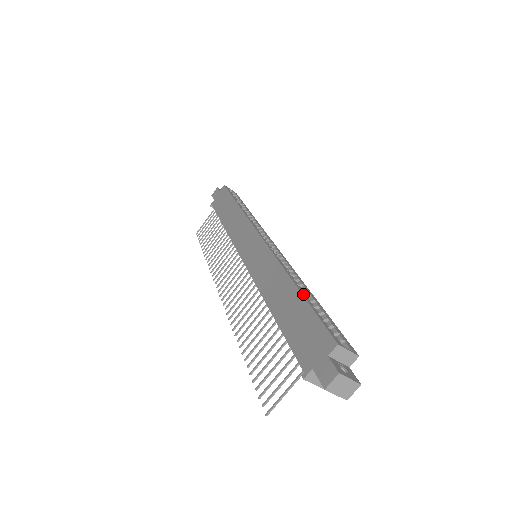
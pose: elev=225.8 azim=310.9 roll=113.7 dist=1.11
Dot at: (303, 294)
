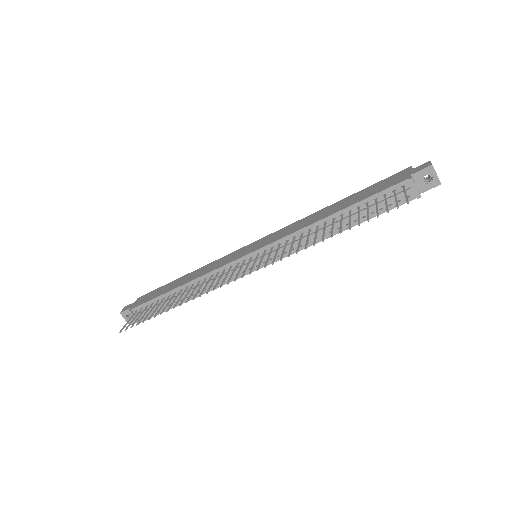
Dot at: (350, 197)
